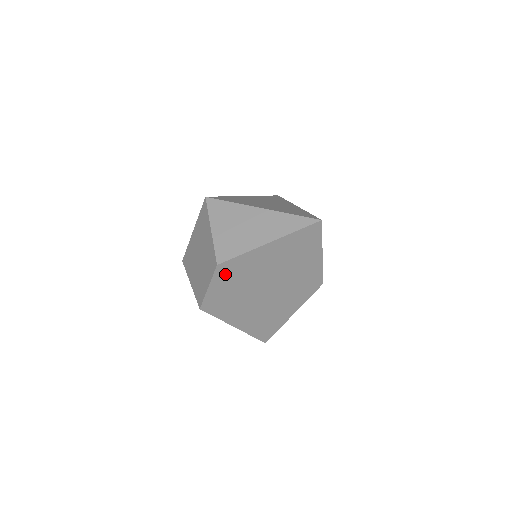
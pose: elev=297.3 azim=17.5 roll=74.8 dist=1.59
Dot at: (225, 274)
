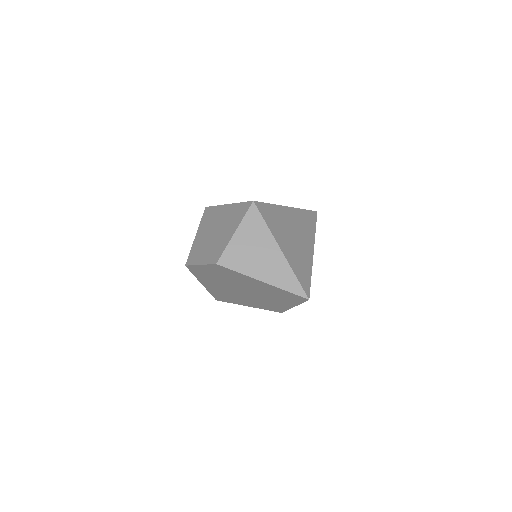
Dot at: (218, 269)
